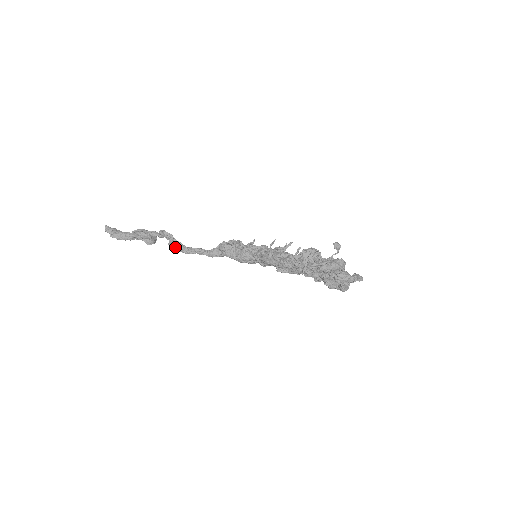
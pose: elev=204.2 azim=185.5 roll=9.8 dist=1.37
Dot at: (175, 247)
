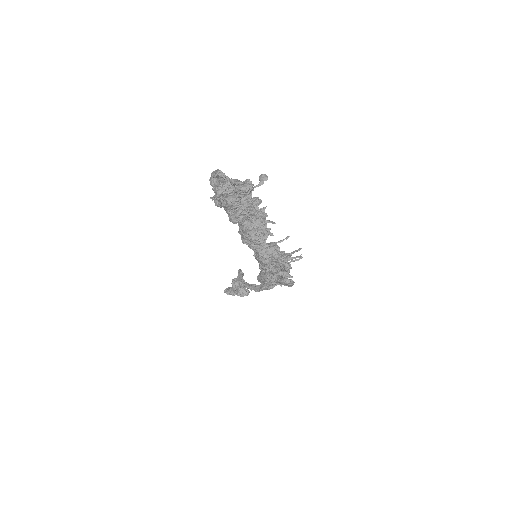
Dot at: (237, 281)
